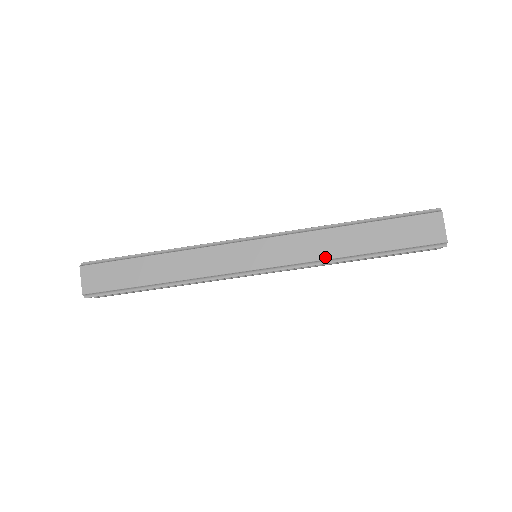
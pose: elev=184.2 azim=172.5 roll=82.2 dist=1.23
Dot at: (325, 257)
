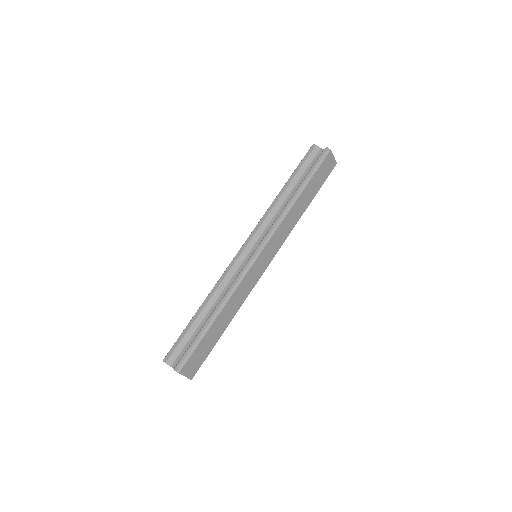
Dot at: occluded
